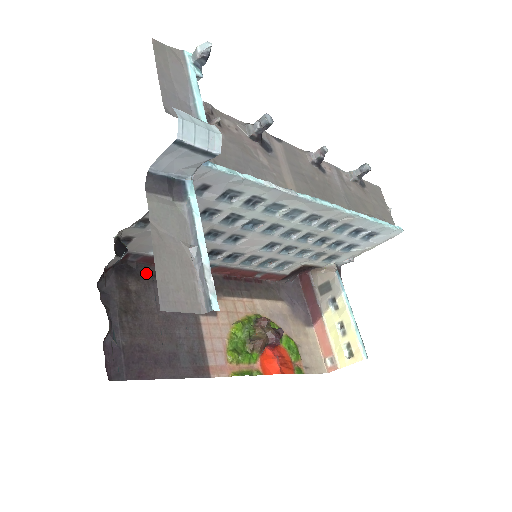
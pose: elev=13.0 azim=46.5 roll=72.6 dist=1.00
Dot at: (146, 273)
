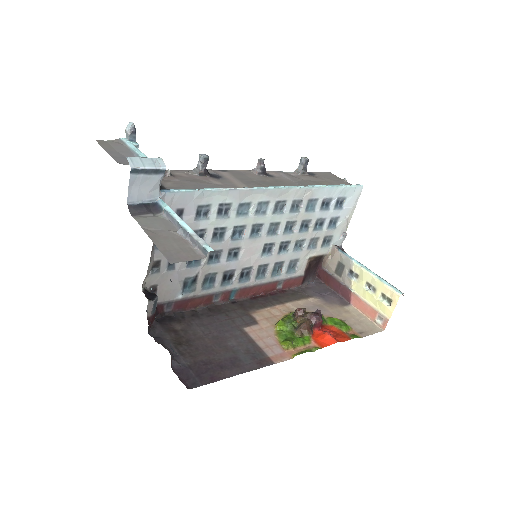
Dot at: (184, 316)
